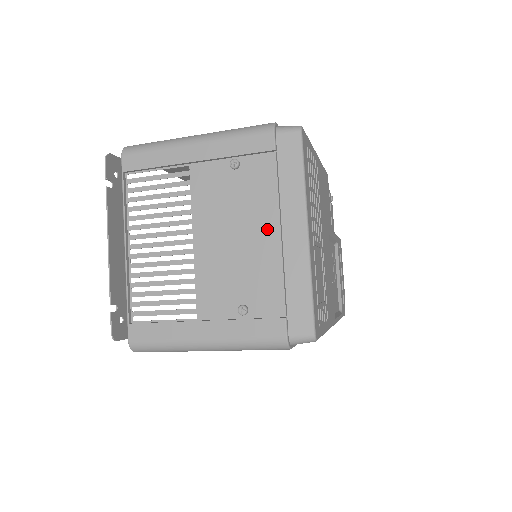
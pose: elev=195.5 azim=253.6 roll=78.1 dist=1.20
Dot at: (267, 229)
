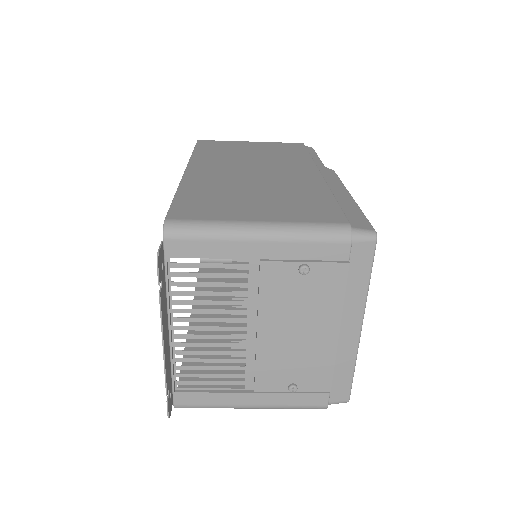
Dot at: (327, 329)
